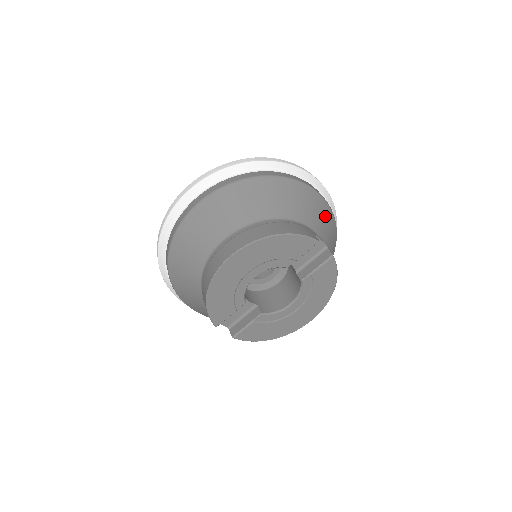
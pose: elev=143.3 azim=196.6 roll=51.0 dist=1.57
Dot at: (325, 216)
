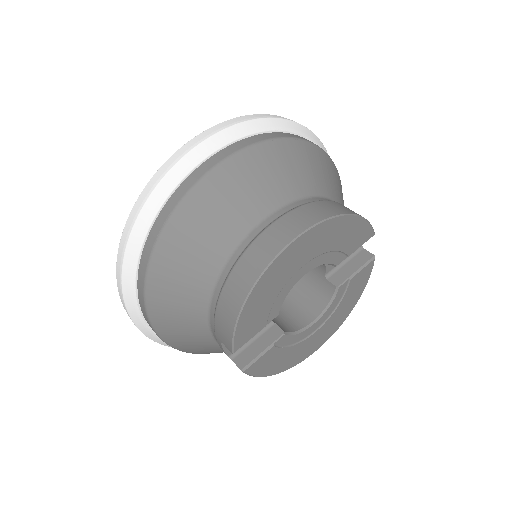
Dot at: occluded
